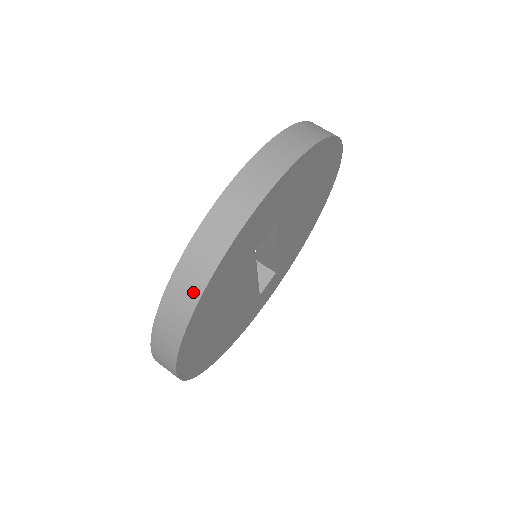
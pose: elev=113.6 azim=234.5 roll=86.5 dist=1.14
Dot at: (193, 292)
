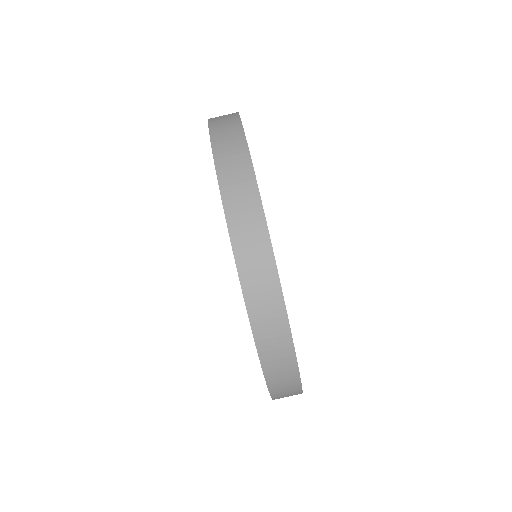
Dot at: (289, 368)
